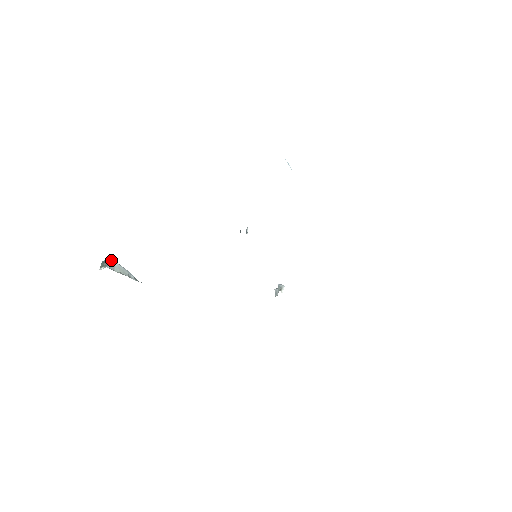
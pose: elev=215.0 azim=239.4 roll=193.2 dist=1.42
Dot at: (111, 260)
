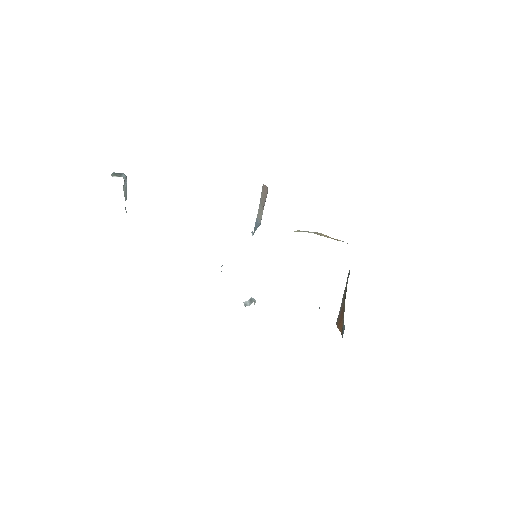
Dot at: (126, 176)
